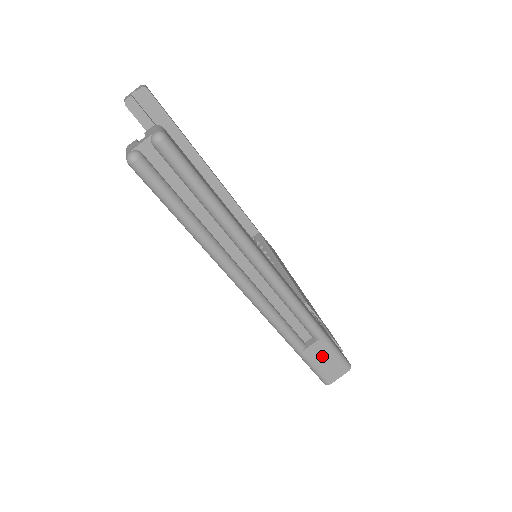
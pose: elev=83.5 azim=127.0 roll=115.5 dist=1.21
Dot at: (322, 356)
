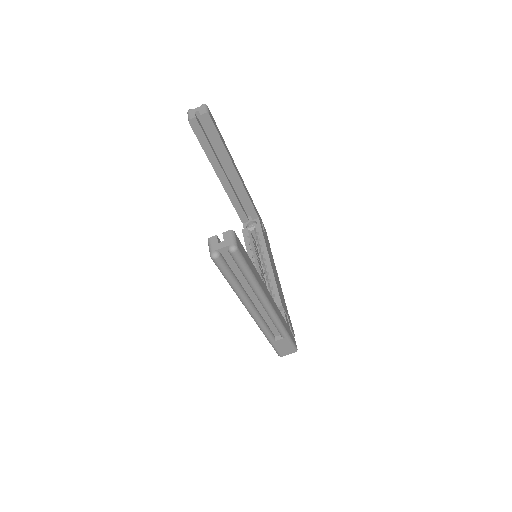
Dot at: (283, 345)
